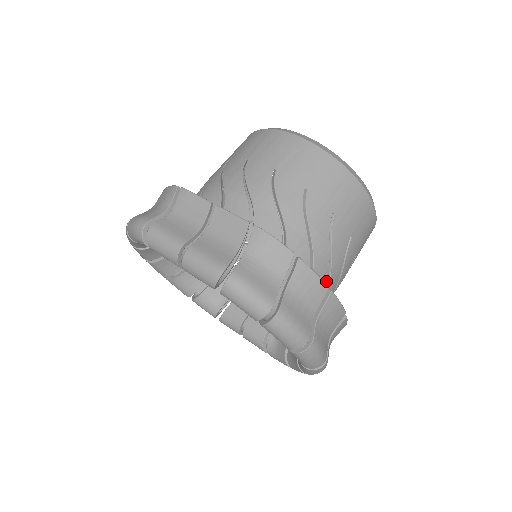
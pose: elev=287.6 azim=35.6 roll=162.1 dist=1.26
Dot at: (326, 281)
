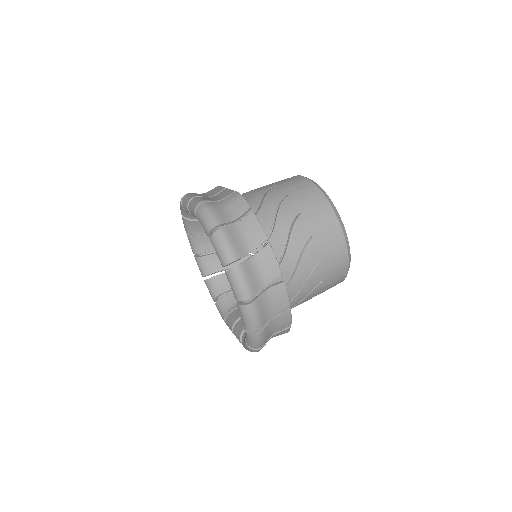
Dot at: (280, 255)
